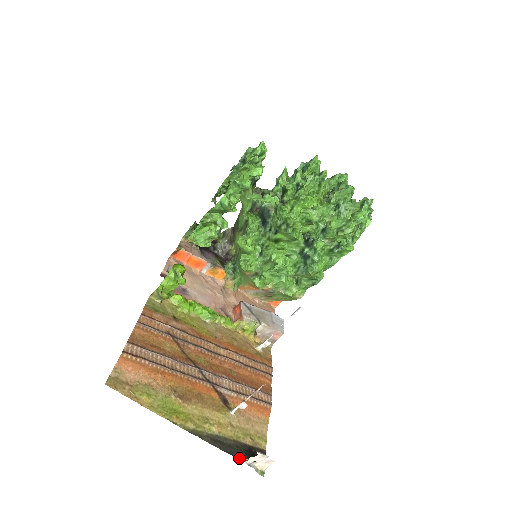
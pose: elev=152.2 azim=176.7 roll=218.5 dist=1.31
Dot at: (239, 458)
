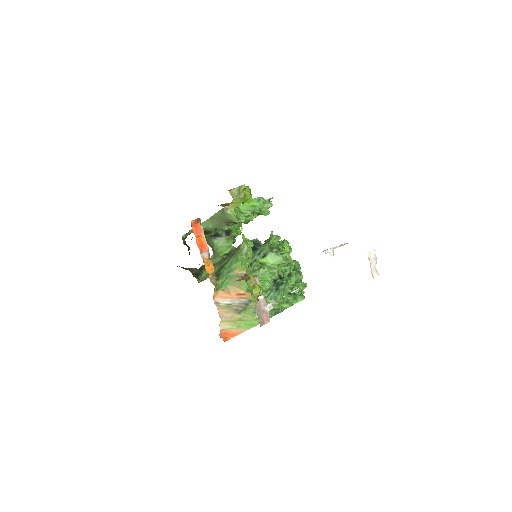
Dot at: occluded
